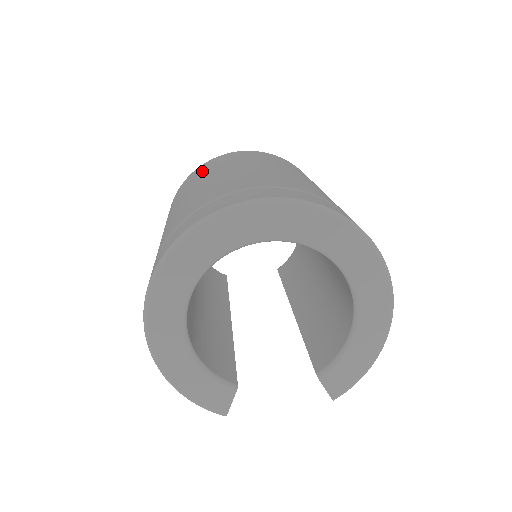
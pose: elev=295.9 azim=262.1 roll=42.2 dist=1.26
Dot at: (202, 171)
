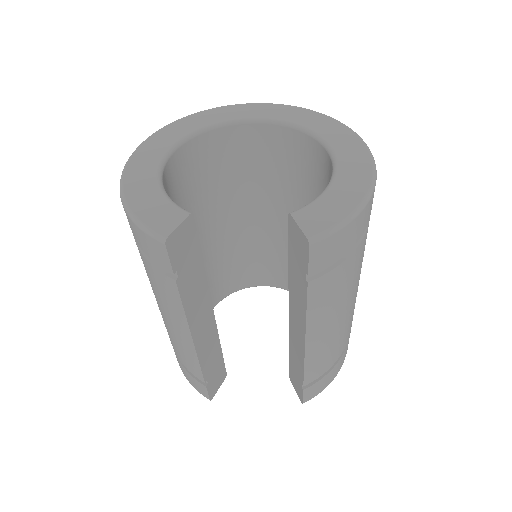
Dot at: occluded
